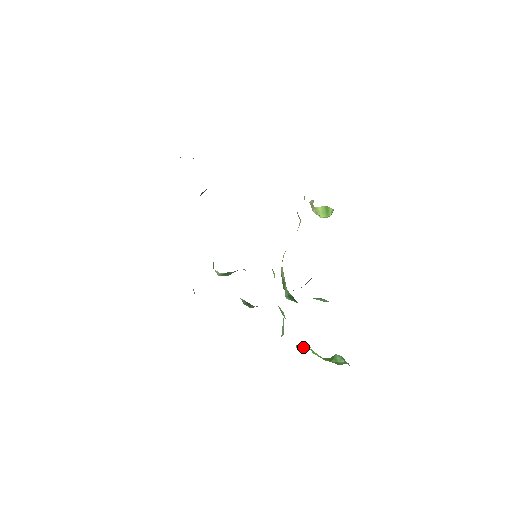
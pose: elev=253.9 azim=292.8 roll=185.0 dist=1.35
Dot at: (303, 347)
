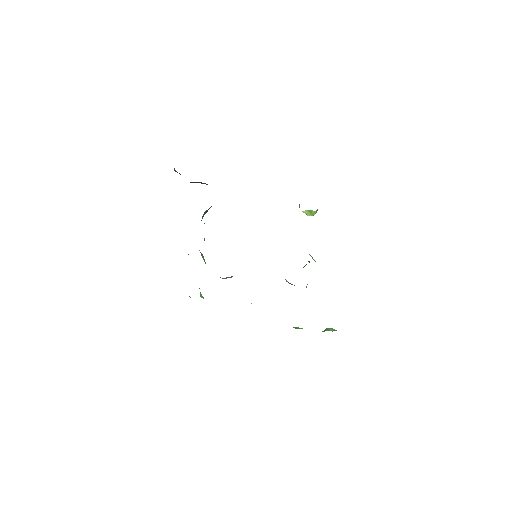
Dot at: occluded
